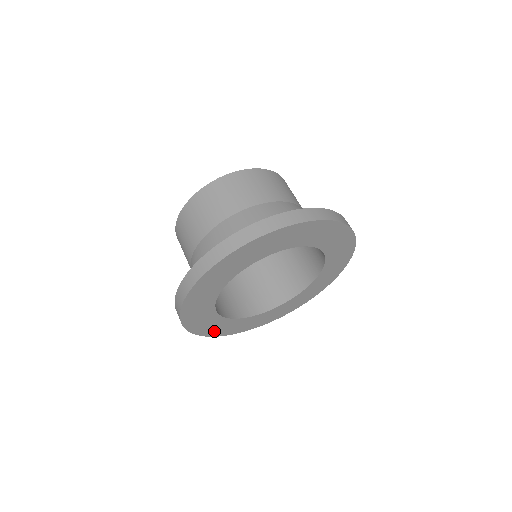
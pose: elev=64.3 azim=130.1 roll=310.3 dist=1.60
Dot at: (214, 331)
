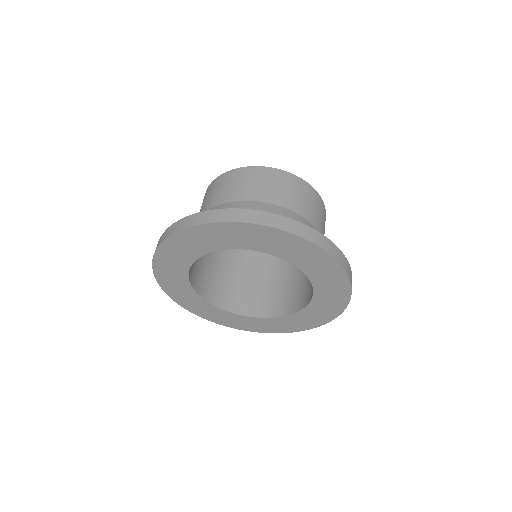
Dot at: (196, 309)
